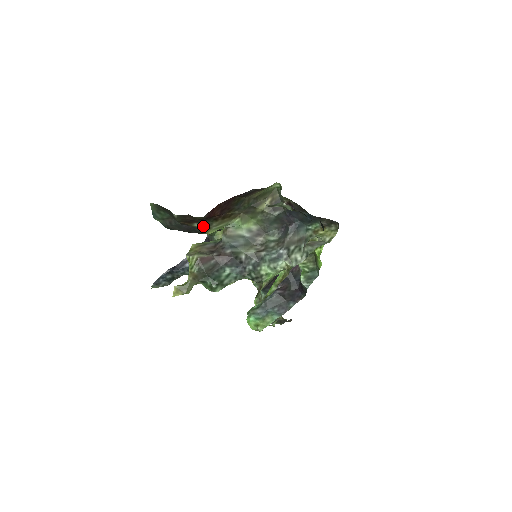
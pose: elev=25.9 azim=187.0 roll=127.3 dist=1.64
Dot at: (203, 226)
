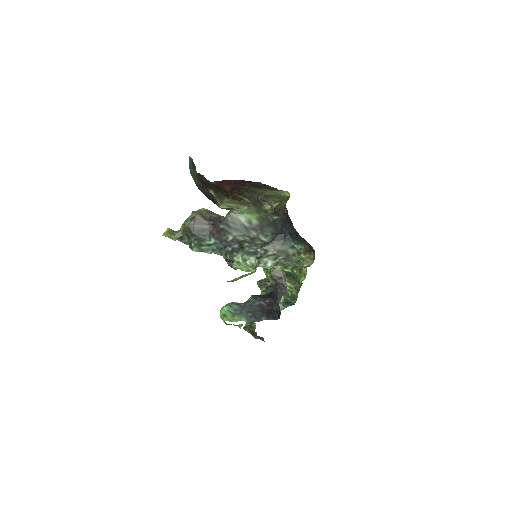
Dot at: (217, 196)
